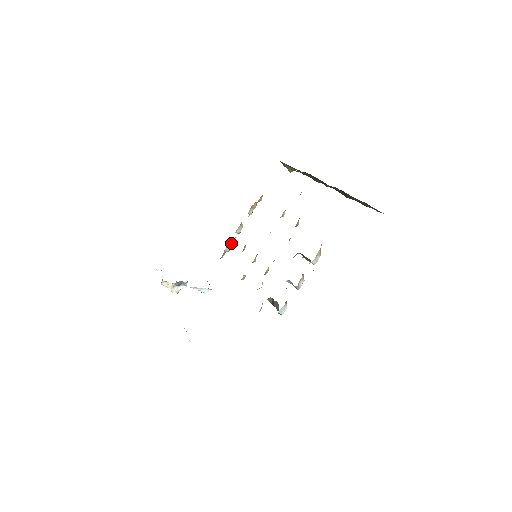
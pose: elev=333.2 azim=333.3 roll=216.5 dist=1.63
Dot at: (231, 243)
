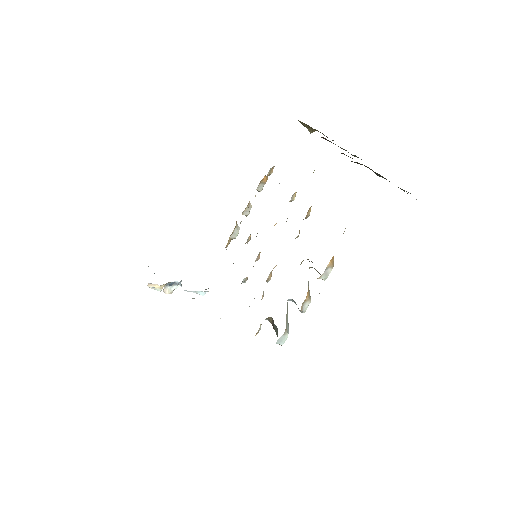
Dot at: (238, 228)
